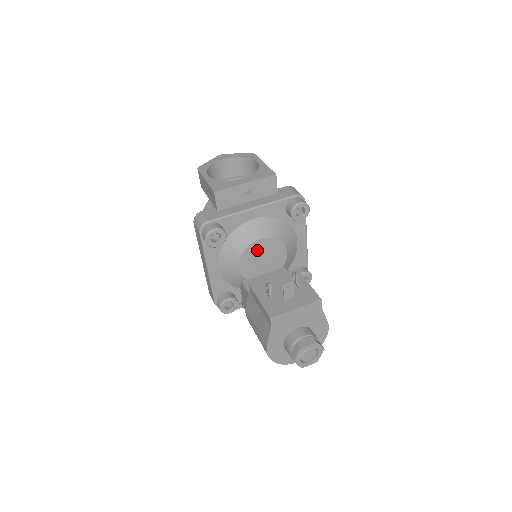
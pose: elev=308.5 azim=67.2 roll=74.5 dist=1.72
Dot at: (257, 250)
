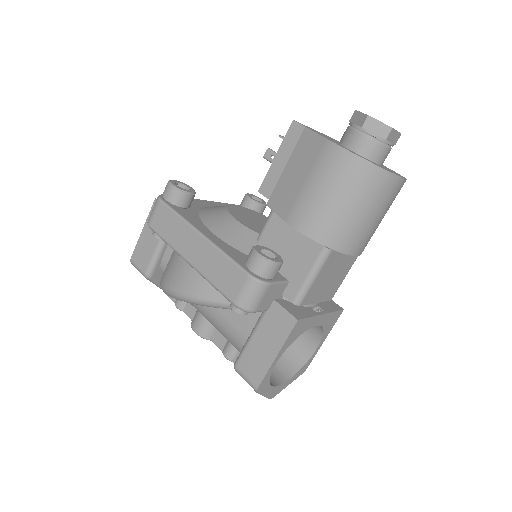
Dot at: (243, 213)
